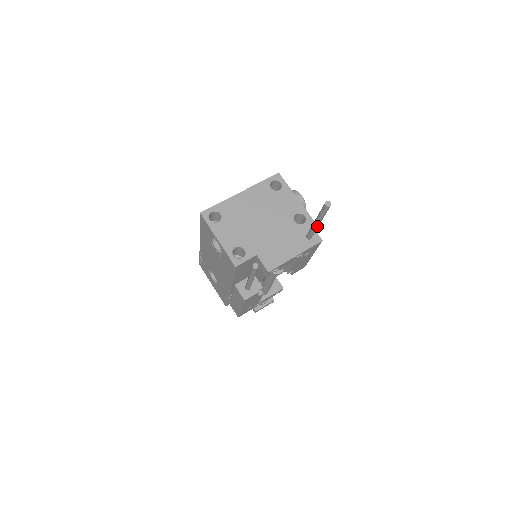
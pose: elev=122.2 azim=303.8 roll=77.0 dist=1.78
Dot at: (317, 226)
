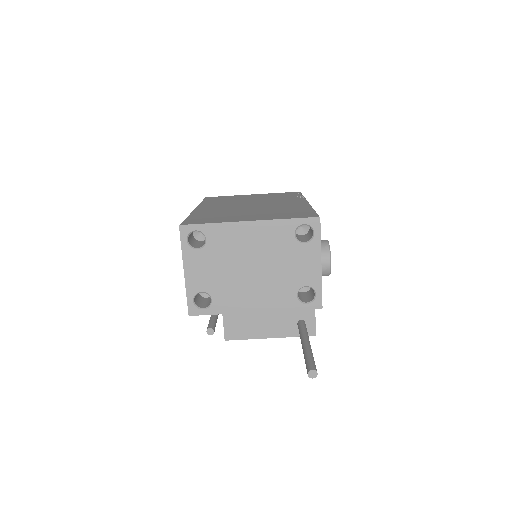
Dot at: occluded
